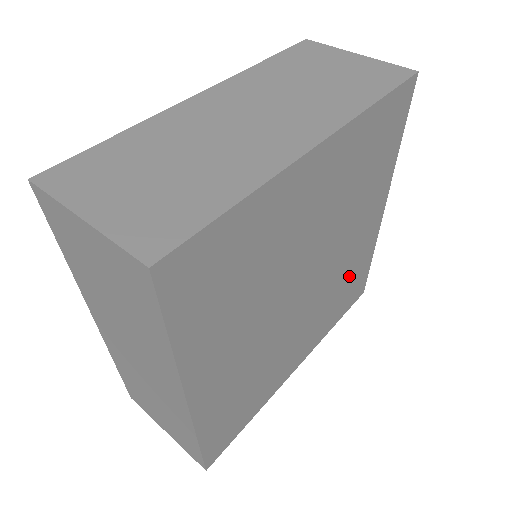
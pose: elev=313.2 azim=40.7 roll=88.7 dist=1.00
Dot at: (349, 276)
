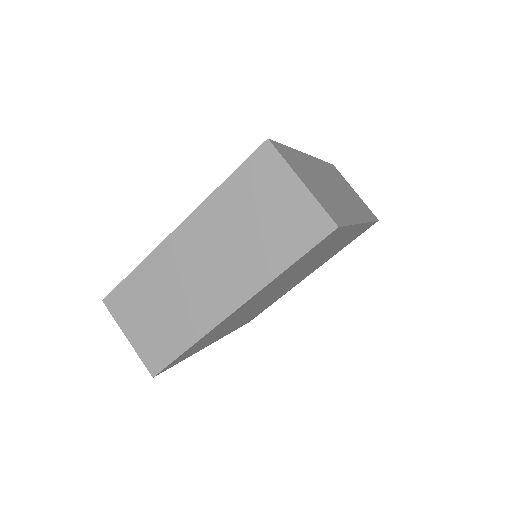
Dot at: occluded
